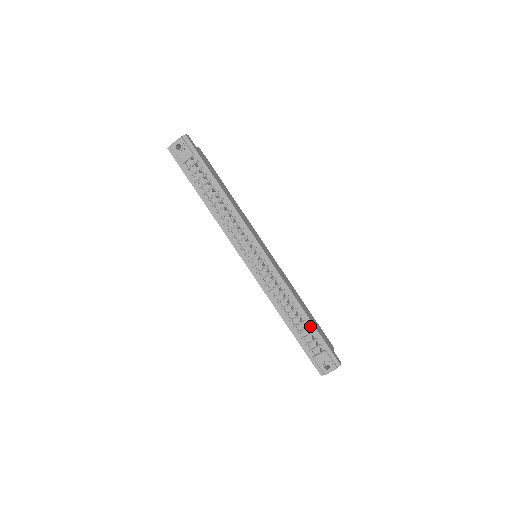
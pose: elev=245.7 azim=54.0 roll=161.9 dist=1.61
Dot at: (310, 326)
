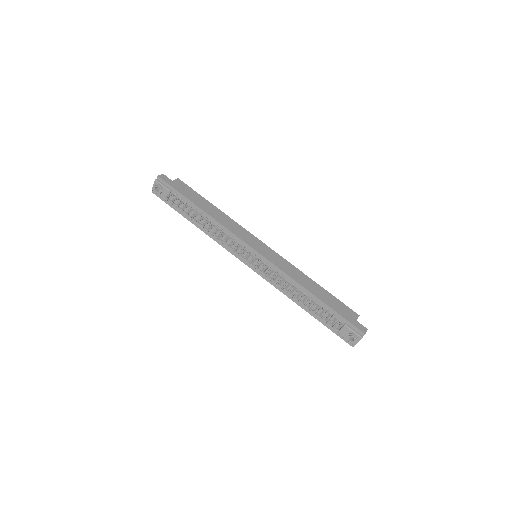
Dot at: (323, 306)
